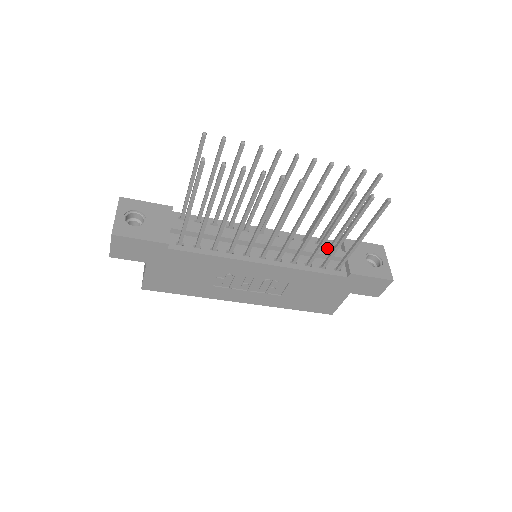
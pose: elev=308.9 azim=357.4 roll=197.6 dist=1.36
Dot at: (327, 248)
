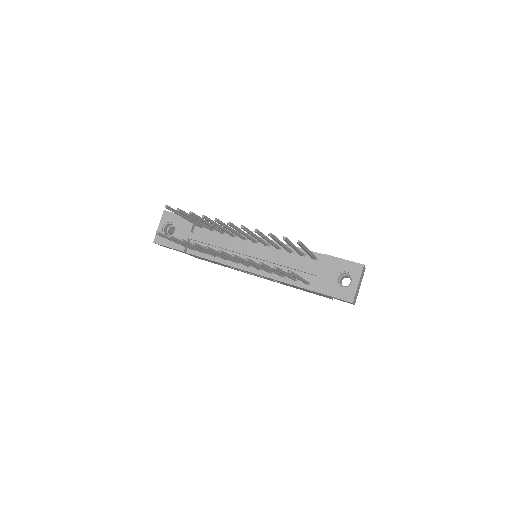
Dot at: (308, 261)
